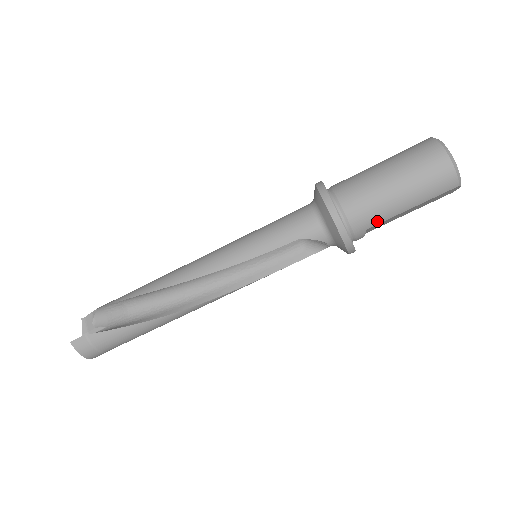
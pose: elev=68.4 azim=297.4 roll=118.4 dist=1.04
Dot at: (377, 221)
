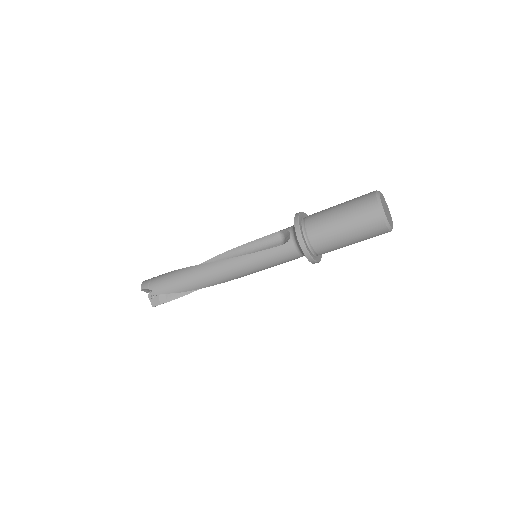
Dot at: occluded
